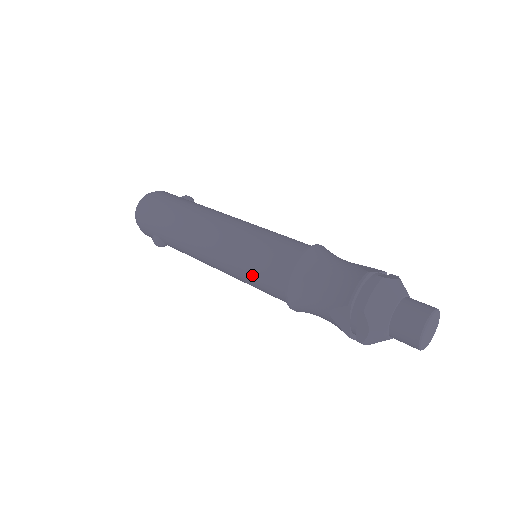
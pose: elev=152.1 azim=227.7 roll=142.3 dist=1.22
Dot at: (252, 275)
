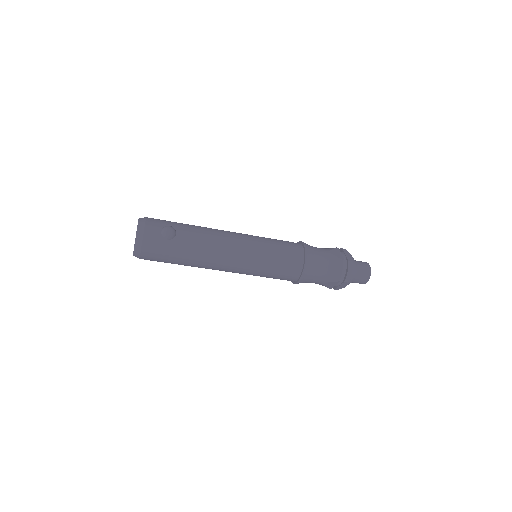
Dot at: (275, 241)
